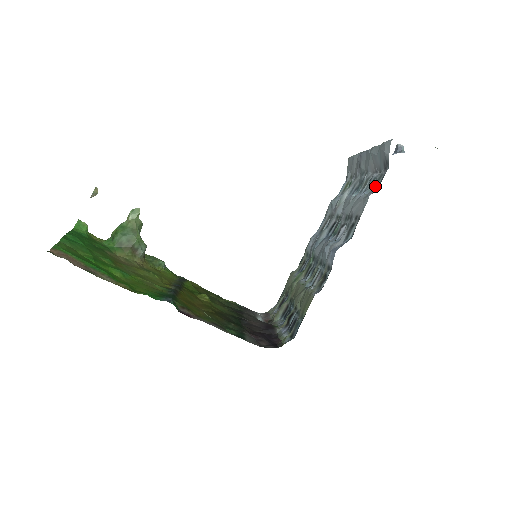
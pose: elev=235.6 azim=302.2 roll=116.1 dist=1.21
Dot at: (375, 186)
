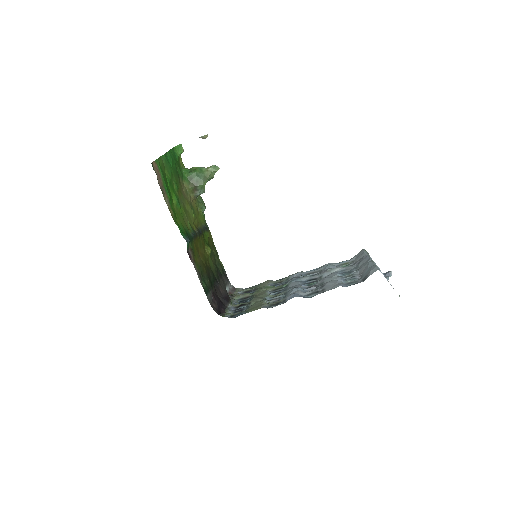
Dot at: (349, 284)
